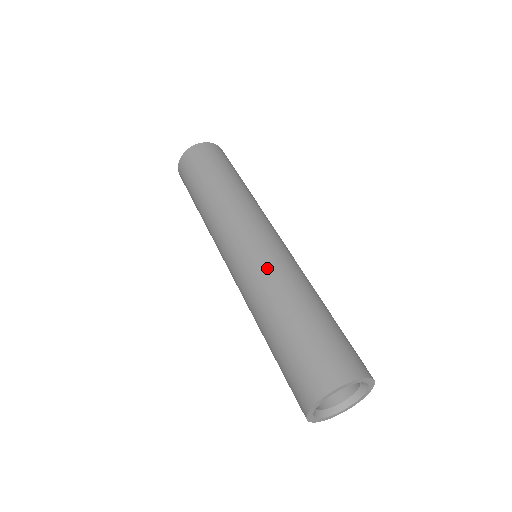
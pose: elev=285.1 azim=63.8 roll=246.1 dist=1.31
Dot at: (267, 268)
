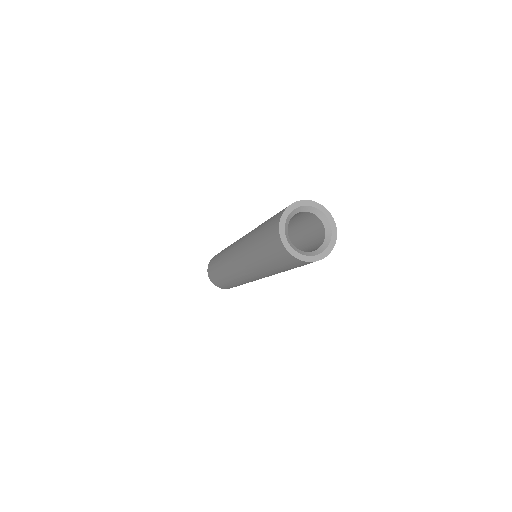
Dot at: occluded
